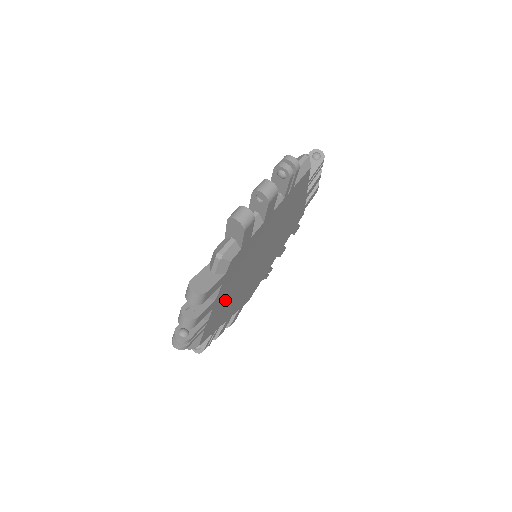
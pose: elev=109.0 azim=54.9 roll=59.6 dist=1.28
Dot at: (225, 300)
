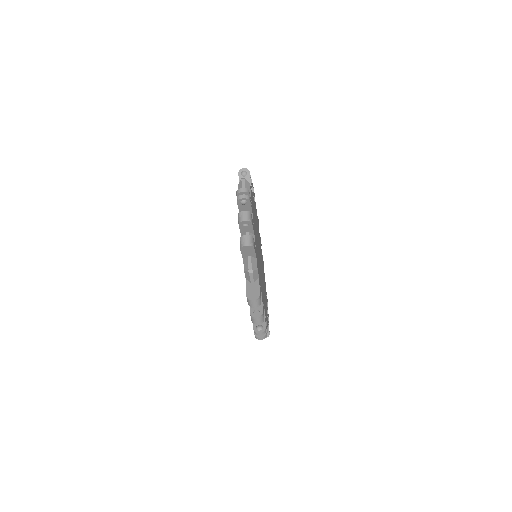
Dot at: (263, 293)
